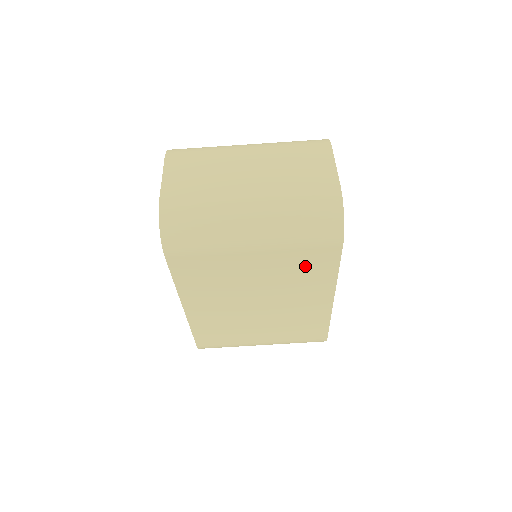
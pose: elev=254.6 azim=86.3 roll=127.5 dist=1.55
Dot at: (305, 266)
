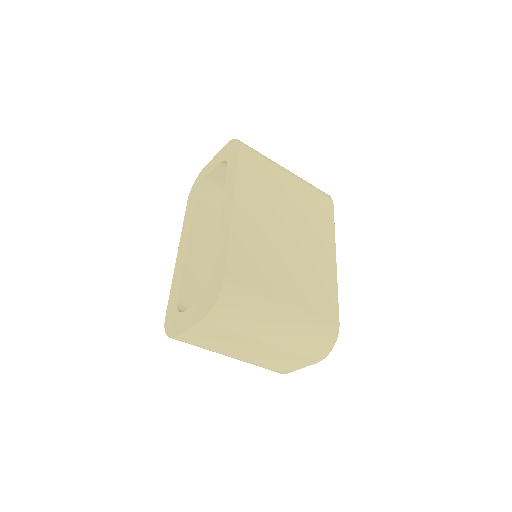
Dot at: occluded
